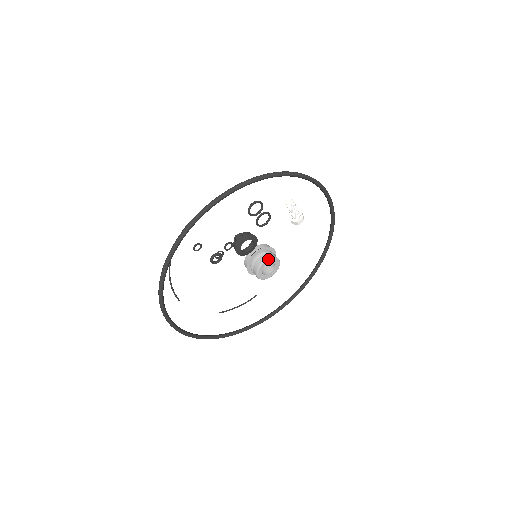
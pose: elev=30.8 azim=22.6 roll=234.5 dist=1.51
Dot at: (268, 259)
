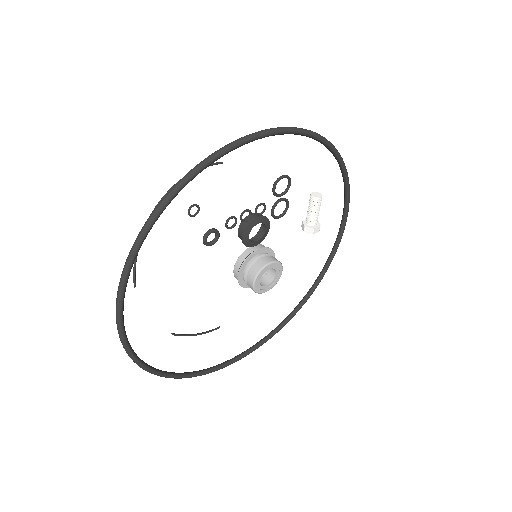
Dot at: (275, 261)
